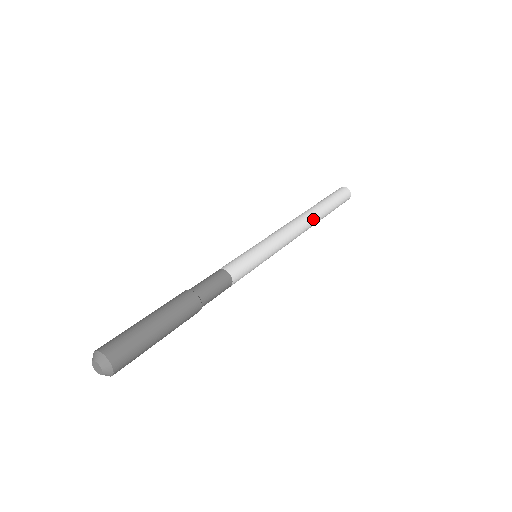
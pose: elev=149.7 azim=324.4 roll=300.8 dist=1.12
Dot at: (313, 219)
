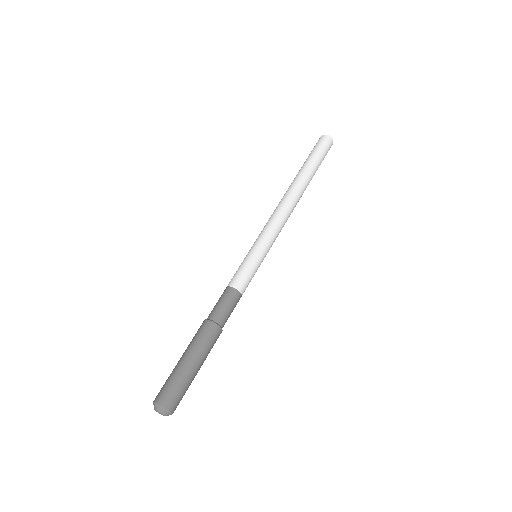
Dot at: (301, 196)
